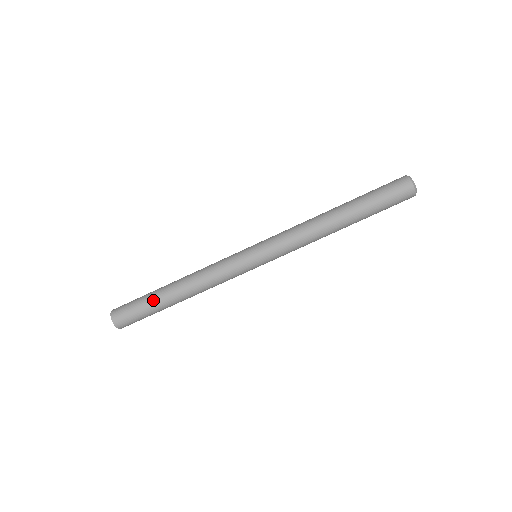
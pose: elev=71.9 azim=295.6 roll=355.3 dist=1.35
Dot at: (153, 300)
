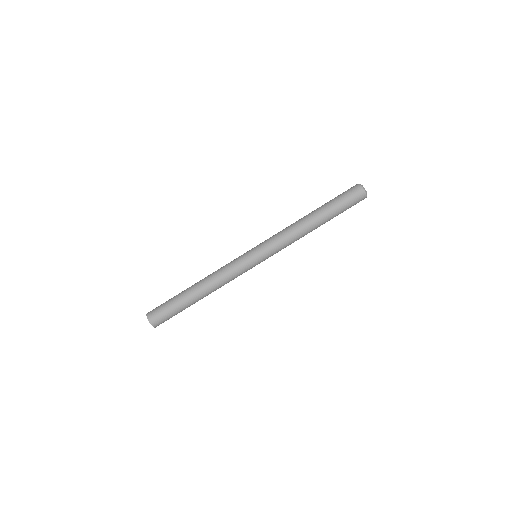
Dot at: (179, 298)
